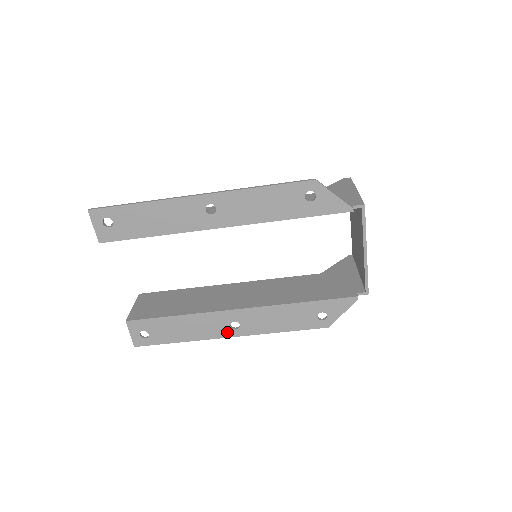
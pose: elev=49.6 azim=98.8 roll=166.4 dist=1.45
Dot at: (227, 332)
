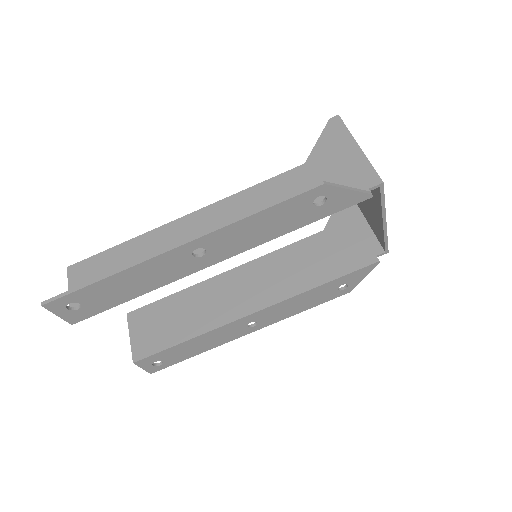
Dot at: (245, 331)
